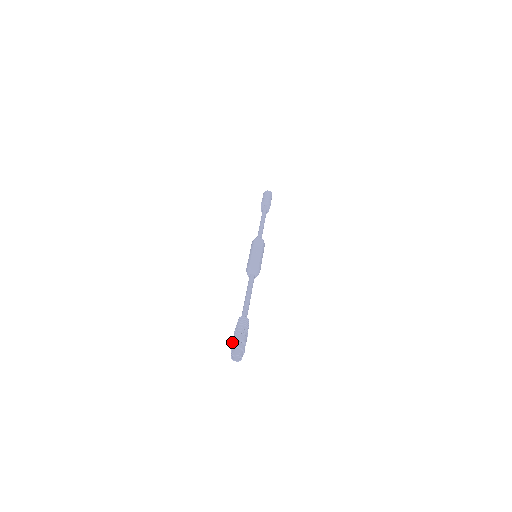
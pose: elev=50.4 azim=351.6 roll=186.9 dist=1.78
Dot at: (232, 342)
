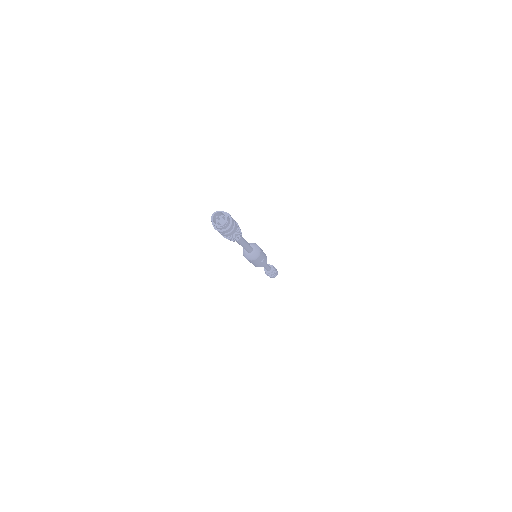
Dot at: occluded
